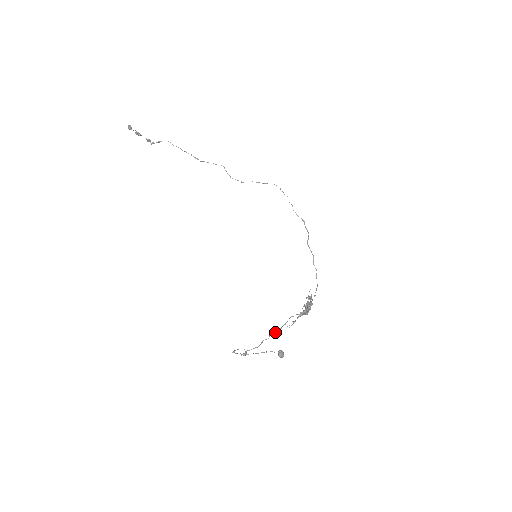
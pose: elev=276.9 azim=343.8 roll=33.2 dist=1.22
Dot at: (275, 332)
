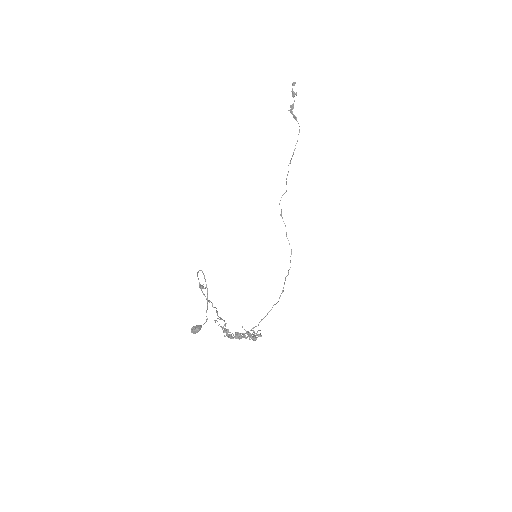
Dot at: occluded
